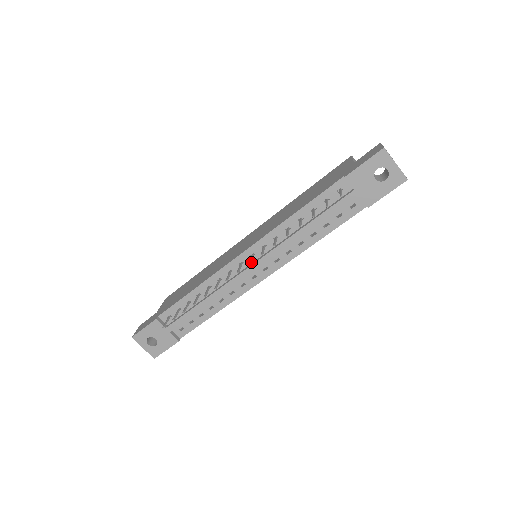
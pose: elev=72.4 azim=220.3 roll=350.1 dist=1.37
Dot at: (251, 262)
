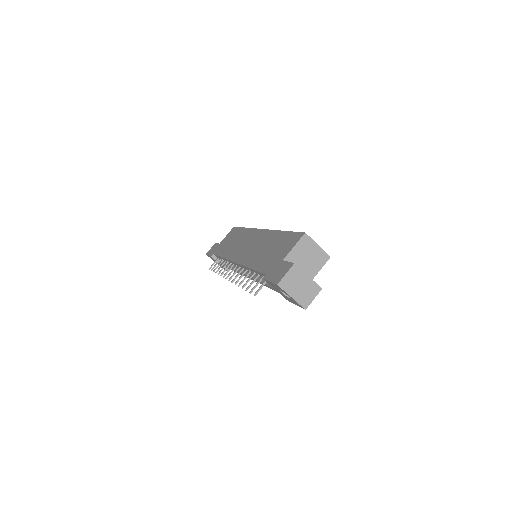
Dot at: (231, 278)
